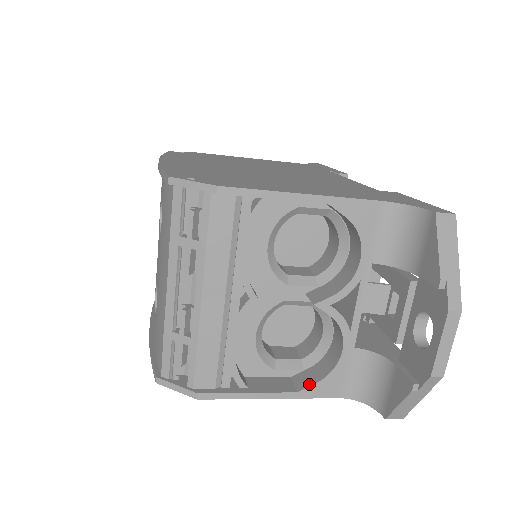
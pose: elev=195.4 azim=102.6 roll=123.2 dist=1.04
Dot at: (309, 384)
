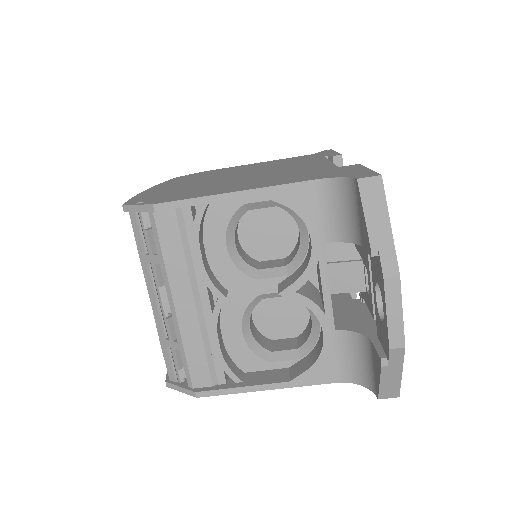
Dot at: (301, 372)
